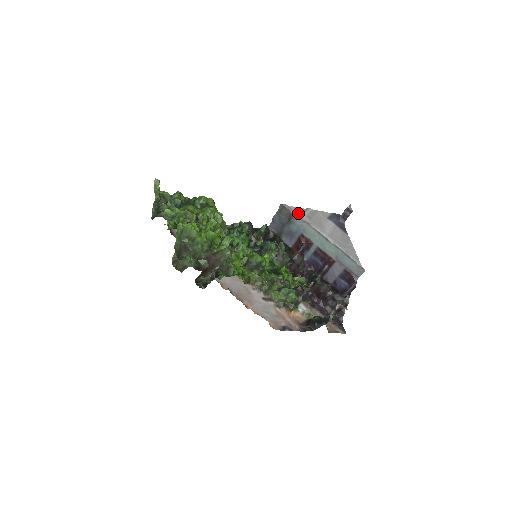
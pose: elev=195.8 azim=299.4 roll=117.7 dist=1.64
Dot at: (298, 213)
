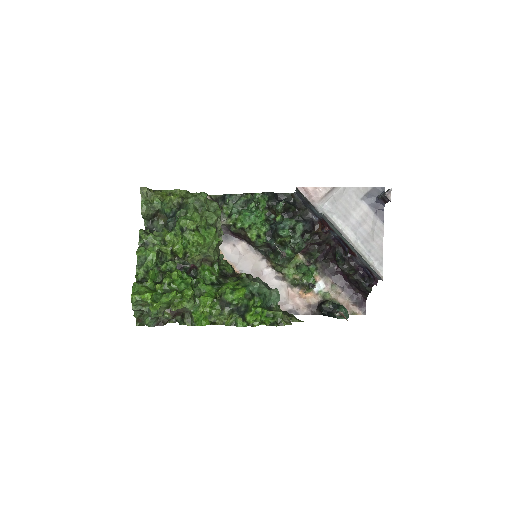
Dot at: (317, 199)
